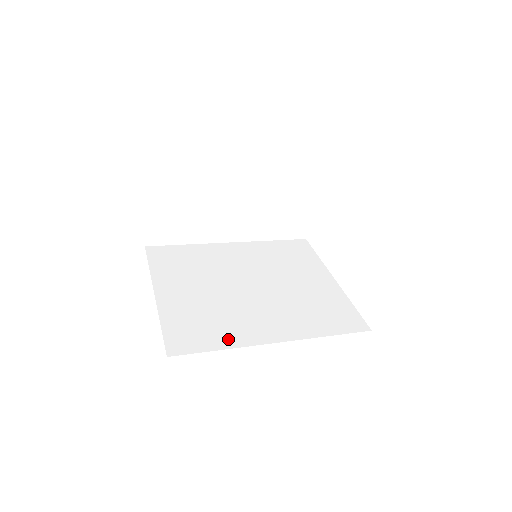
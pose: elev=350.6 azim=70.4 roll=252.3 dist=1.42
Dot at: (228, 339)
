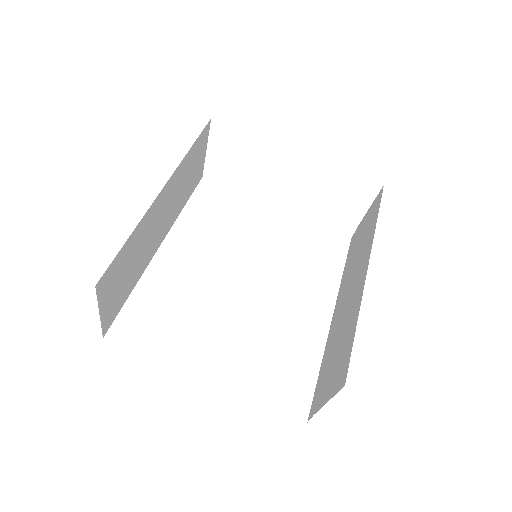
Dot at: (310, 353)
